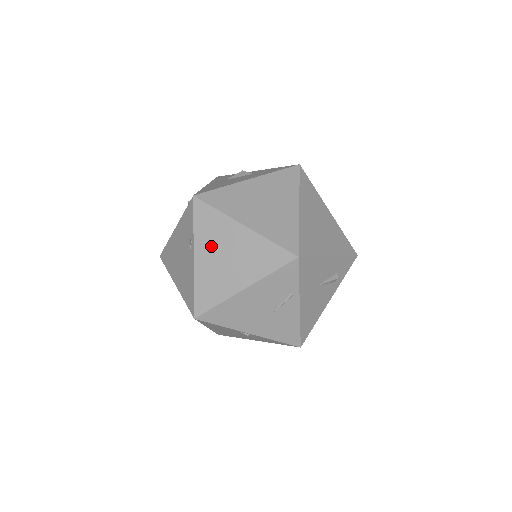
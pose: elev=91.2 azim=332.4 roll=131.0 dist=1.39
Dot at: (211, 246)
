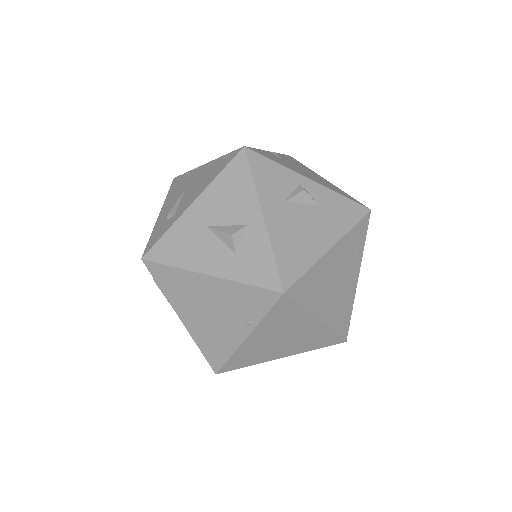
Dot at: (273, 332)
